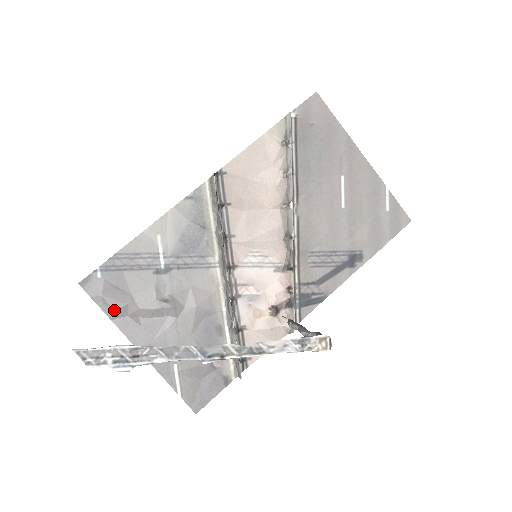
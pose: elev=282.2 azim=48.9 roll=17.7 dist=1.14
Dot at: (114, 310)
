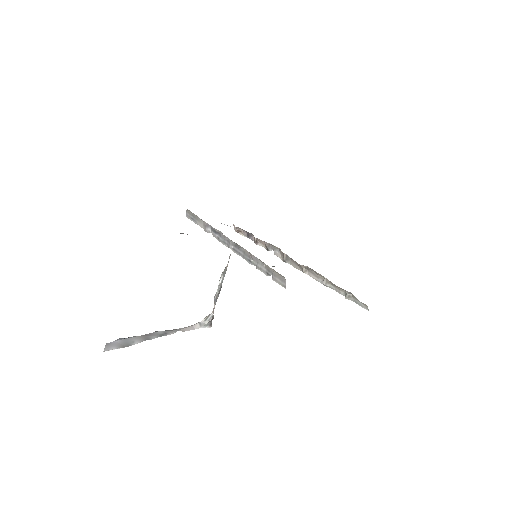
Dot at: occluded
